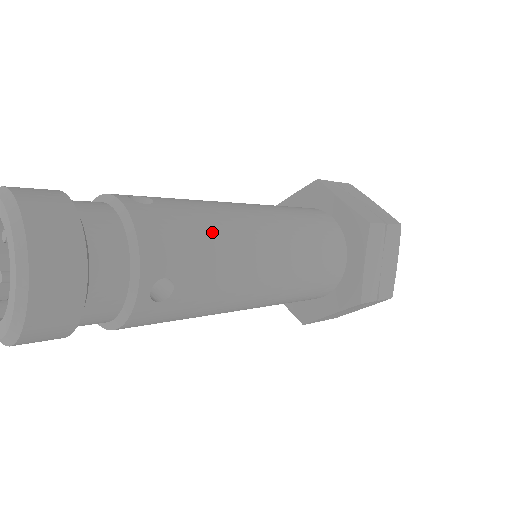
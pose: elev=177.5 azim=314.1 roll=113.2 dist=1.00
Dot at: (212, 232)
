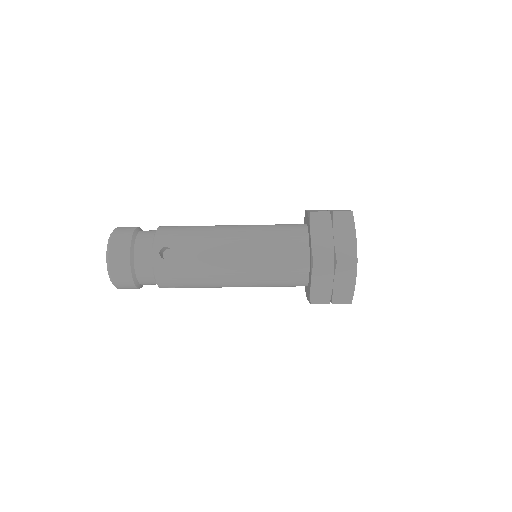
Dot at: (197, 230)
